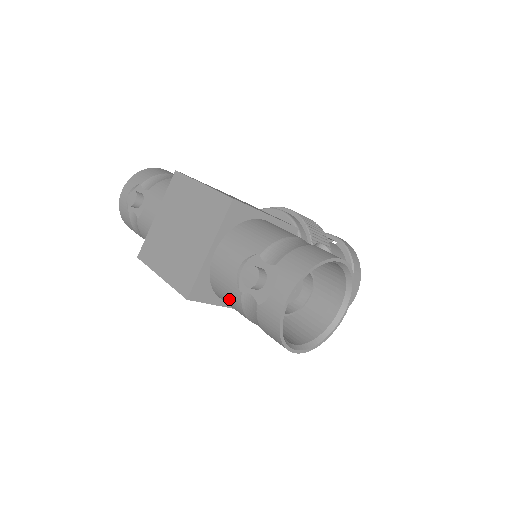
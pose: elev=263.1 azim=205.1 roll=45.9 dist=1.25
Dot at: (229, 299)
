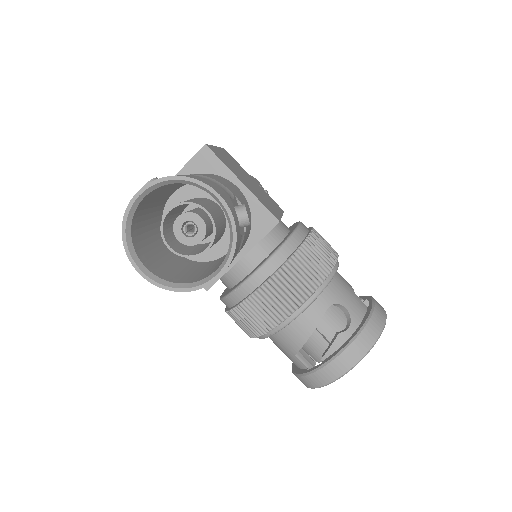
Dot at: occluded
